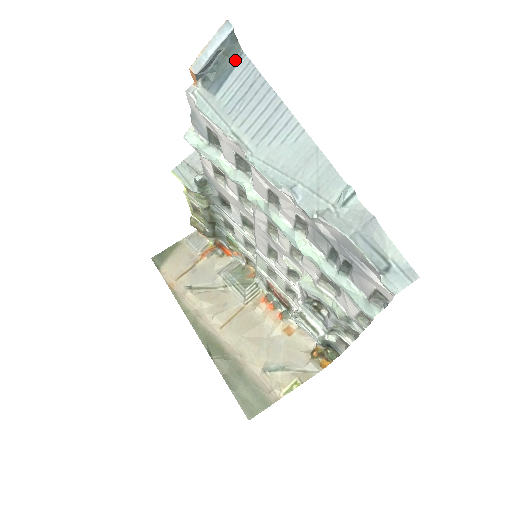
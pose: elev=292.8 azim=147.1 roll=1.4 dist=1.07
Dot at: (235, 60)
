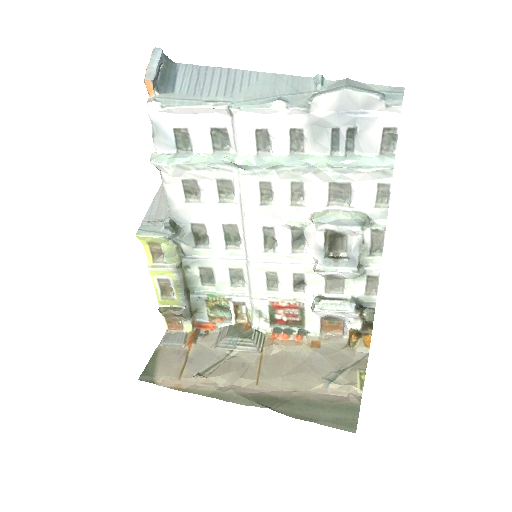
Dot at: (174, 69)
